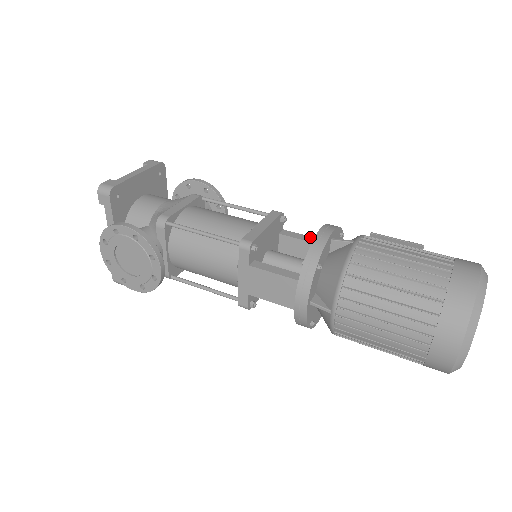
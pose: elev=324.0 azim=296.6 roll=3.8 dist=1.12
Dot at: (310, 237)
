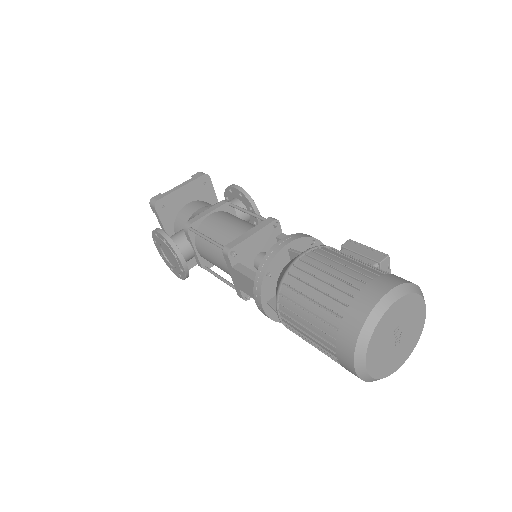
Dot at: occluded
